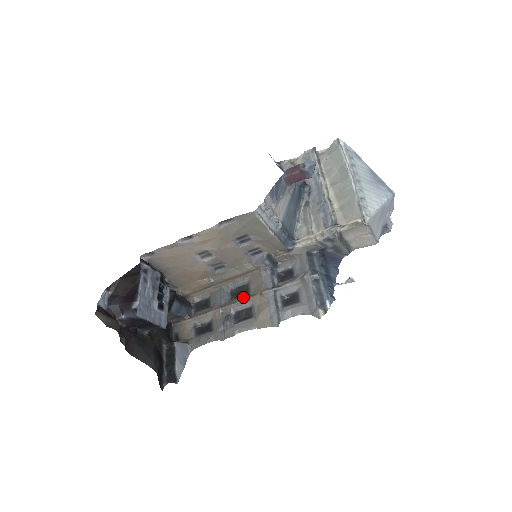
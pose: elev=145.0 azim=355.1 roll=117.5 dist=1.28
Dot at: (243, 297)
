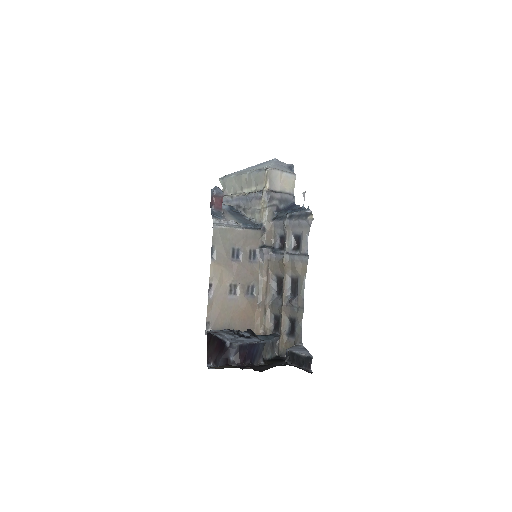
Dot at: (282, 283)
